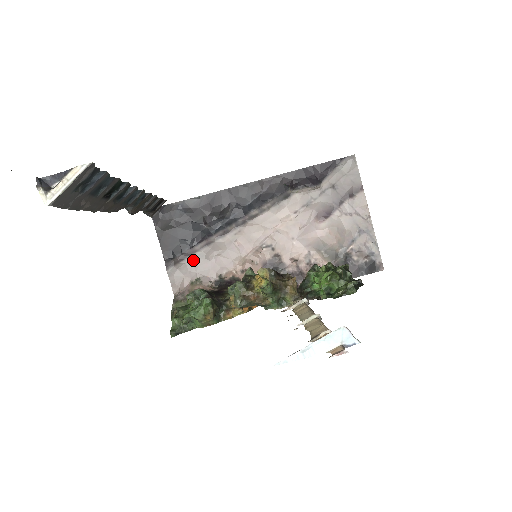
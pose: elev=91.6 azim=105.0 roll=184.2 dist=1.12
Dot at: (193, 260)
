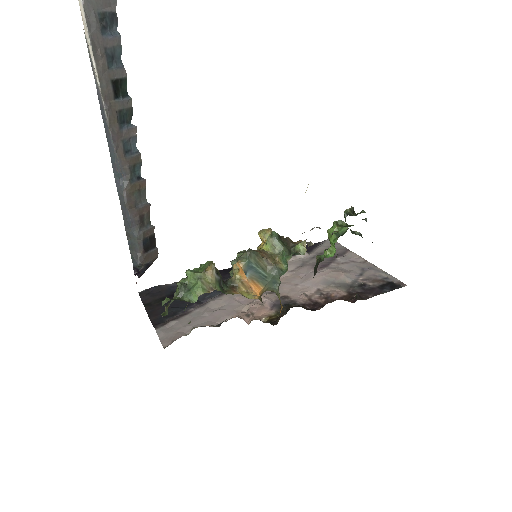
Dot at: (187, 318)
